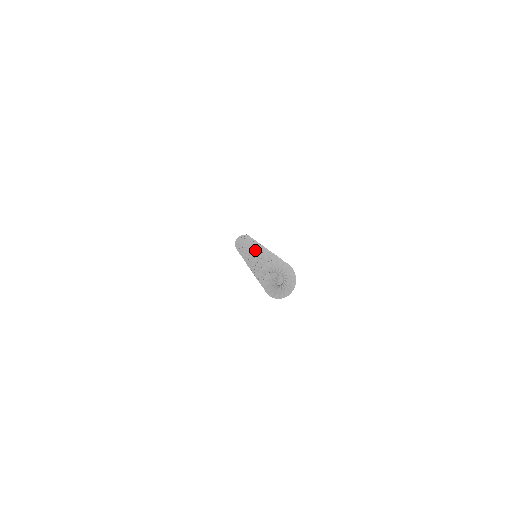
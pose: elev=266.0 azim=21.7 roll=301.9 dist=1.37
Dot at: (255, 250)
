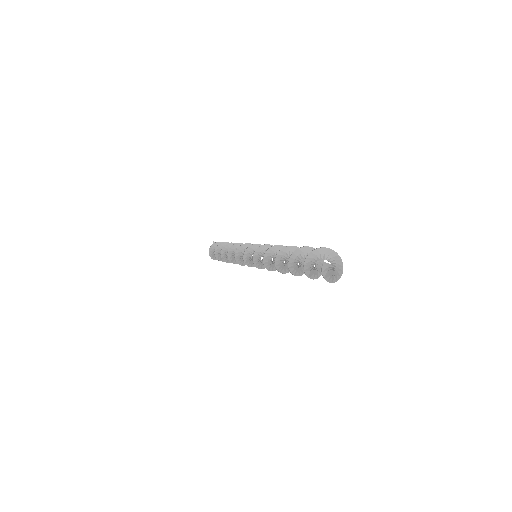
Dot at: (266, 250)
